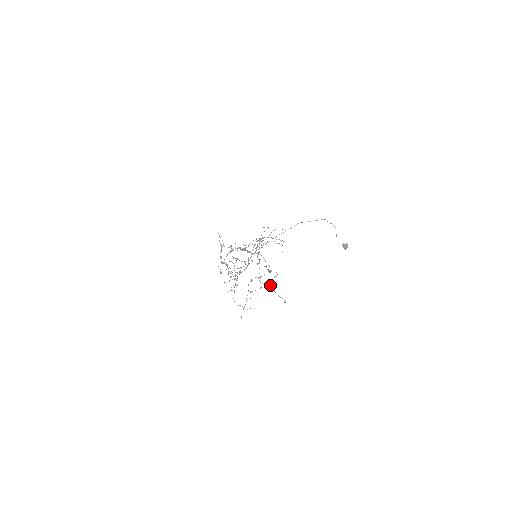
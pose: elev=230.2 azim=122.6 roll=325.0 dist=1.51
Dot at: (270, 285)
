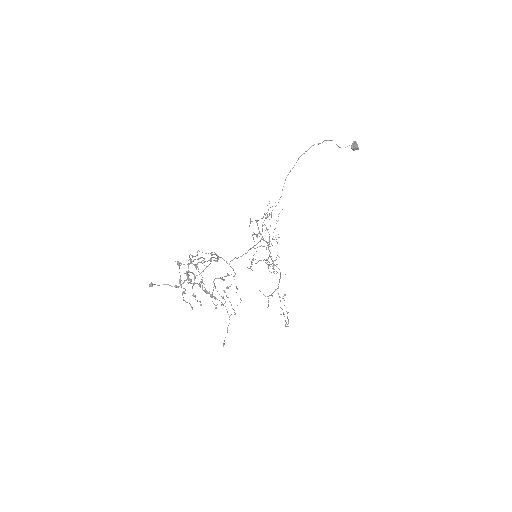
Dot at: (188, 280)
